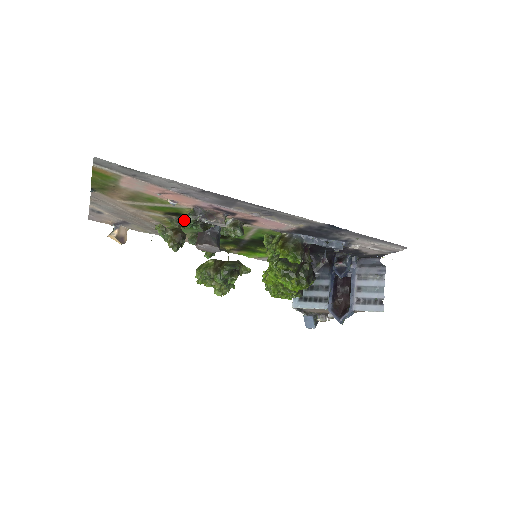
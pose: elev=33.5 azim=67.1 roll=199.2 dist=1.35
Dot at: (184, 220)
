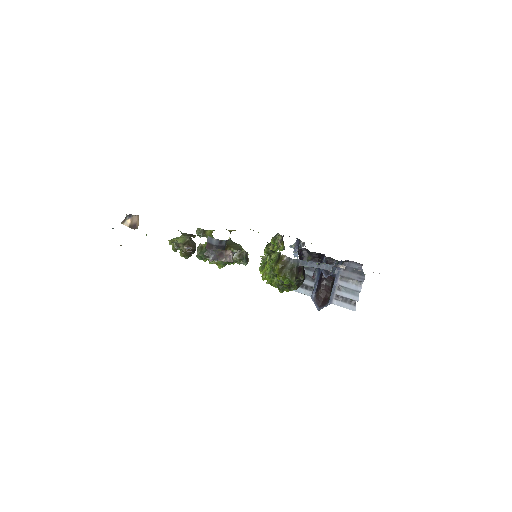
Dot at: (197, 255)
